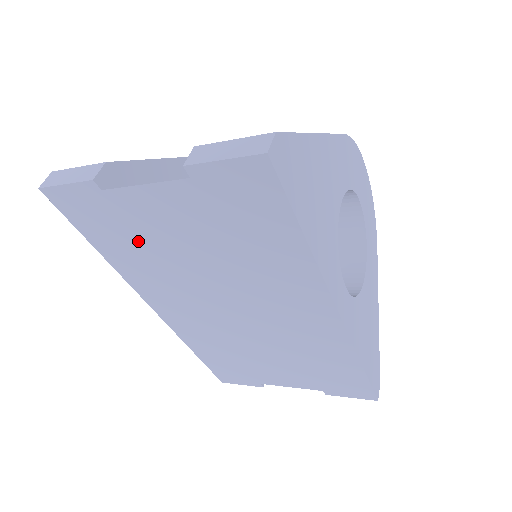
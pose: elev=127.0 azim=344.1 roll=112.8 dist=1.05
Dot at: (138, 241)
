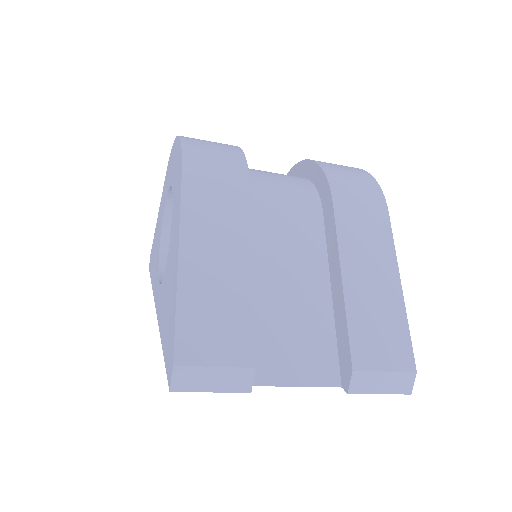
Dot at: occluded
